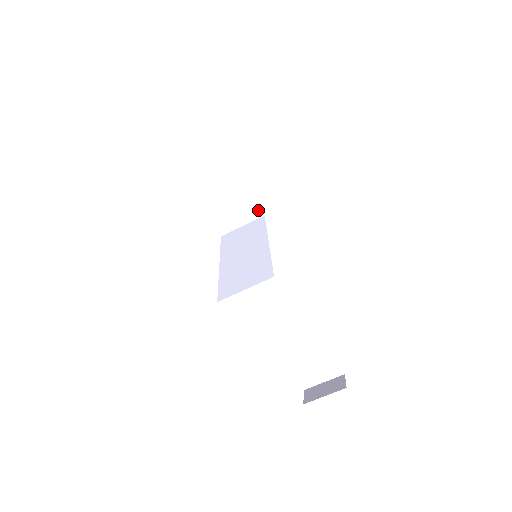
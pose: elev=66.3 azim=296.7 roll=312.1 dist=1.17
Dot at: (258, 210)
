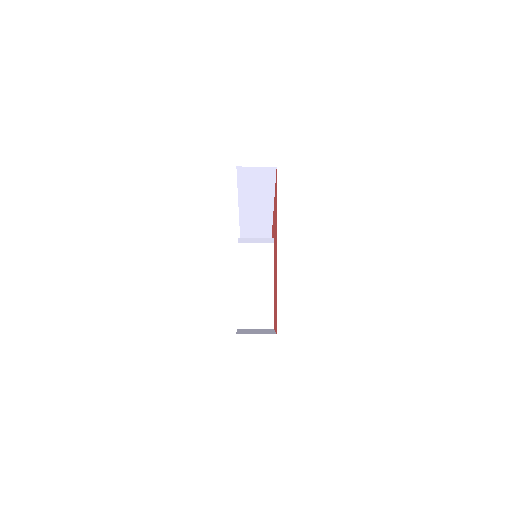
Dot at: (266, 205)
